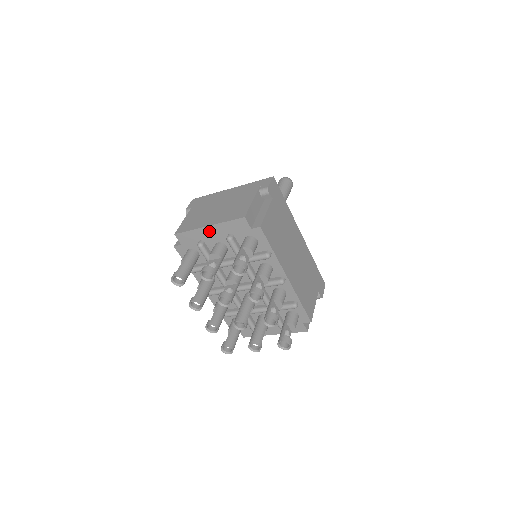
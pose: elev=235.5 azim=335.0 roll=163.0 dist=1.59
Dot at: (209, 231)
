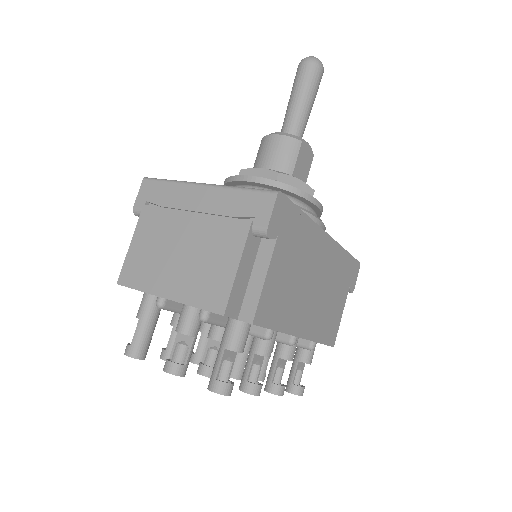
Dot at: occluded
